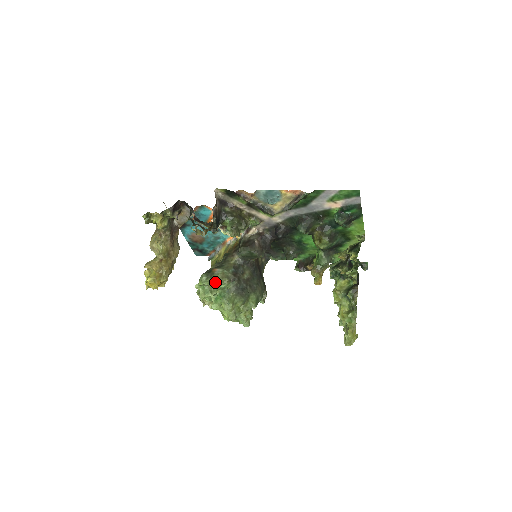
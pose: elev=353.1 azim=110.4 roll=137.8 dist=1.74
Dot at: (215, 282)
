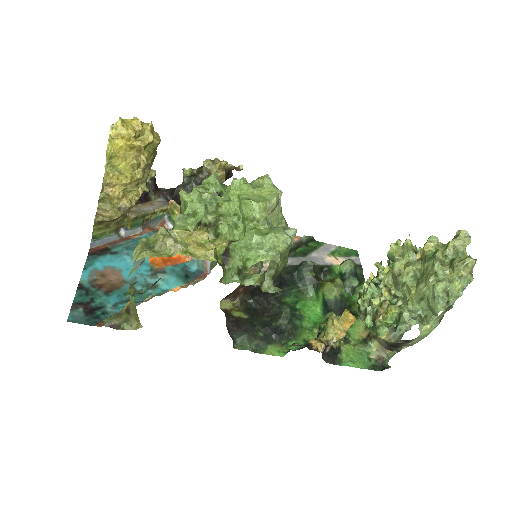
Dot at: occluded
